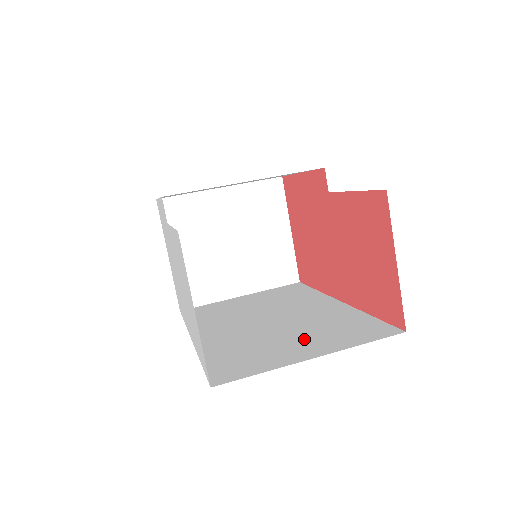
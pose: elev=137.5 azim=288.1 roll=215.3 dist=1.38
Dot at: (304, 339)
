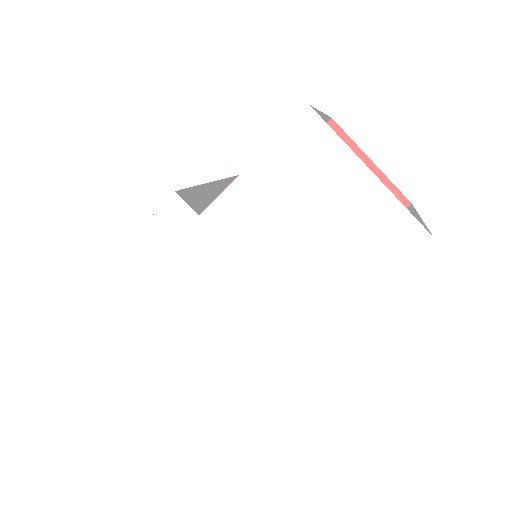
Dot at: occluded
